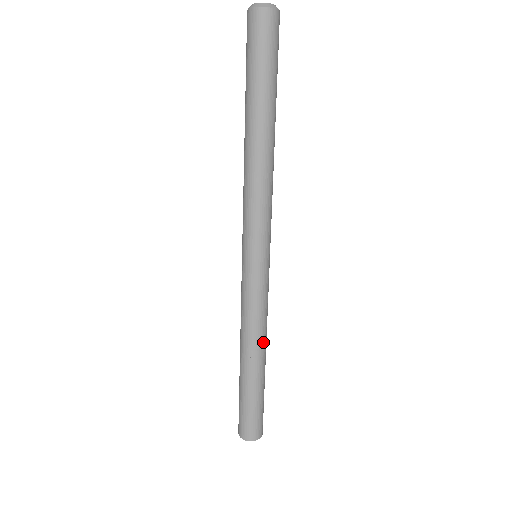
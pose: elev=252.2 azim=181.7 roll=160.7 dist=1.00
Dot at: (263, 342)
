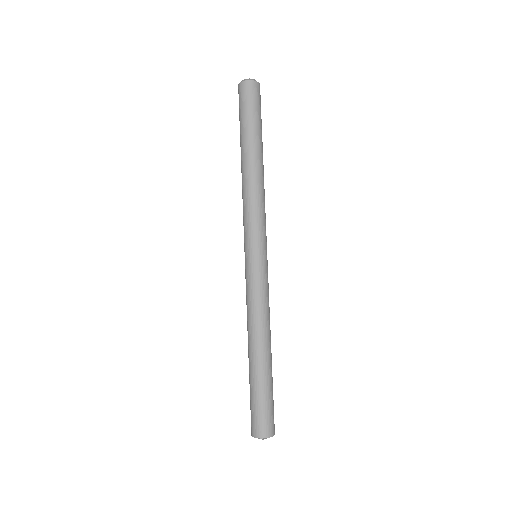
Dot at: (262, 332)
